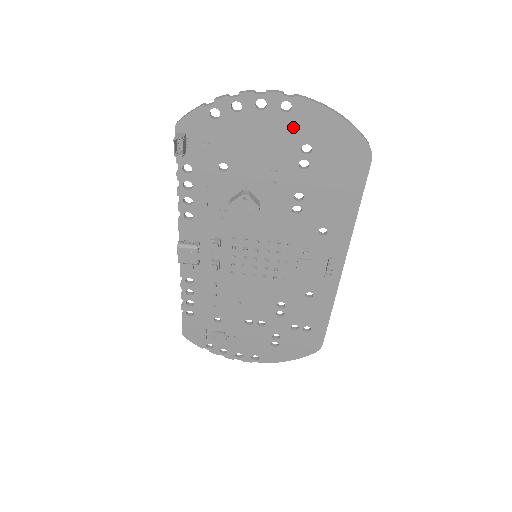
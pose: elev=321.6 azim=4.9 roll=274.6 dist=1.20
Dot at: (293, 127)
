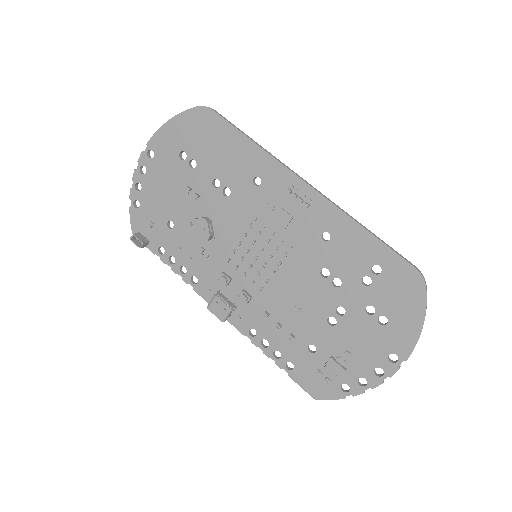
Dot at: (165, 157)
